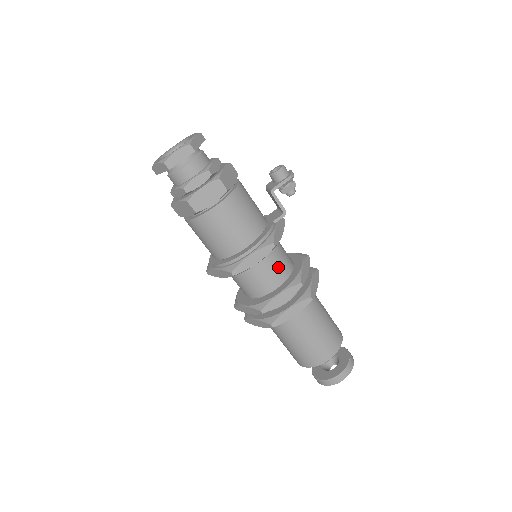
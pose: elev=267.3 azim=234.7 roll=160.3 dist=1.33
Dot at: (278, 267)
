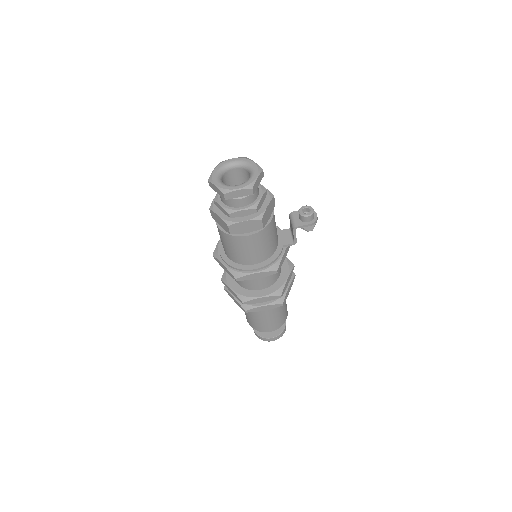
Dot at: (270, 277)
